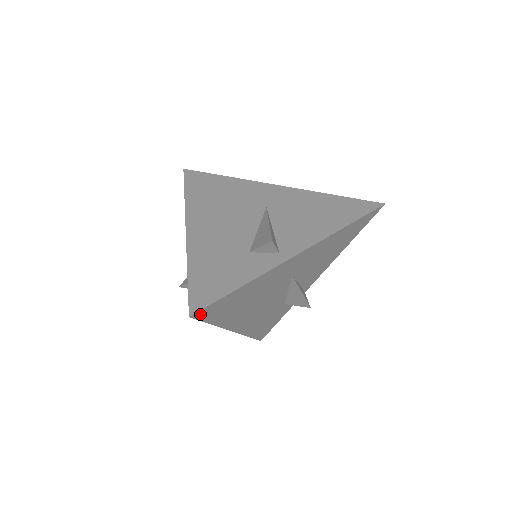
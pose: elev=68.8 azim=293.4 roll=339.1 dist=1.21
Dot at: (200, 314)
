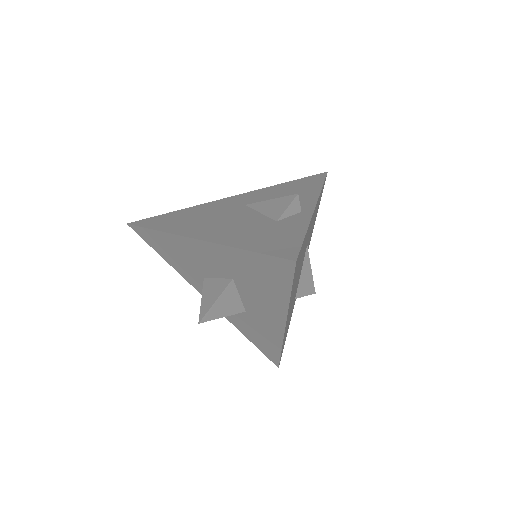
Dot at: (296, 264)
